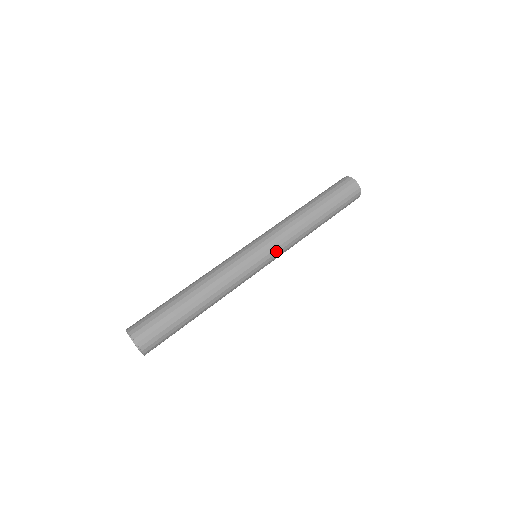
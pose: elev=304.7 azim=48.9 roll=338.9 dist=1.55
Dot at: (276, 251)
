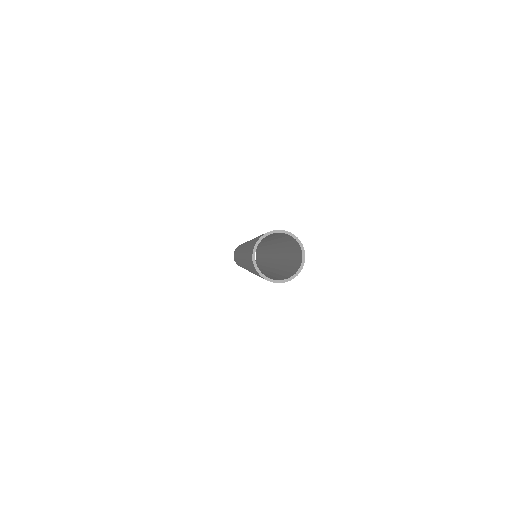
Dot at: occluded
